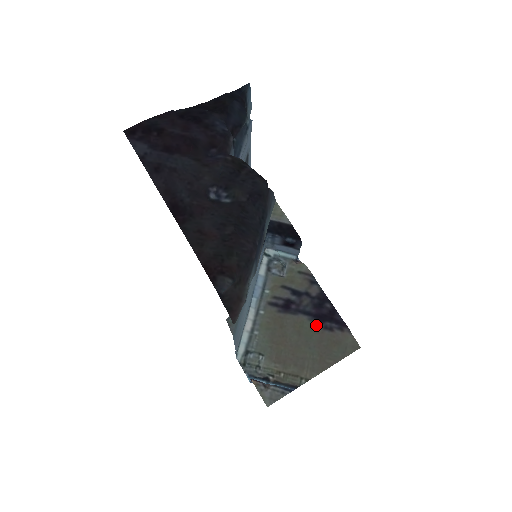
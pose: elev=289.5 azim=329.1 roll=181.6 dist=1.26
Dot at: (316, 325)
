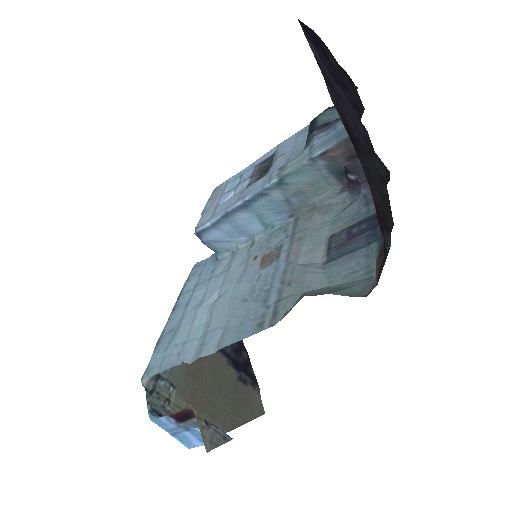
Dot at: (232, 372)
